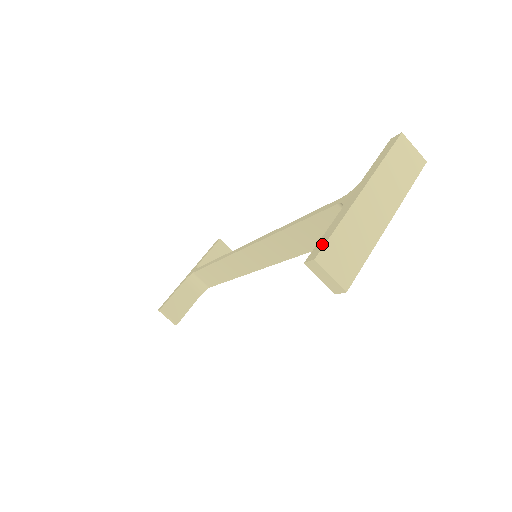
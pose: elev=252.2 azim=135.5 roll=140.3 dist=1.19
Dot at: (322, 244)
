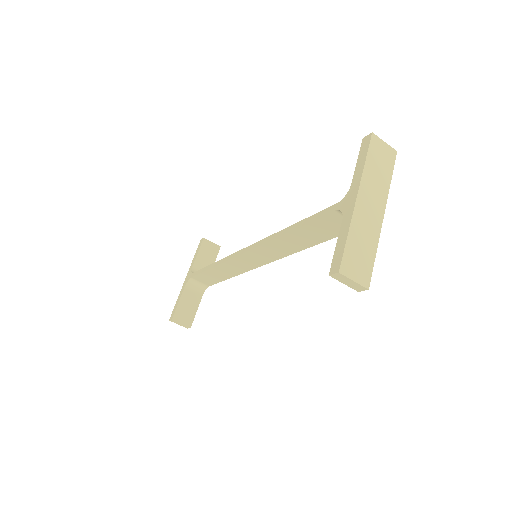
Dot at: (340, 256)
